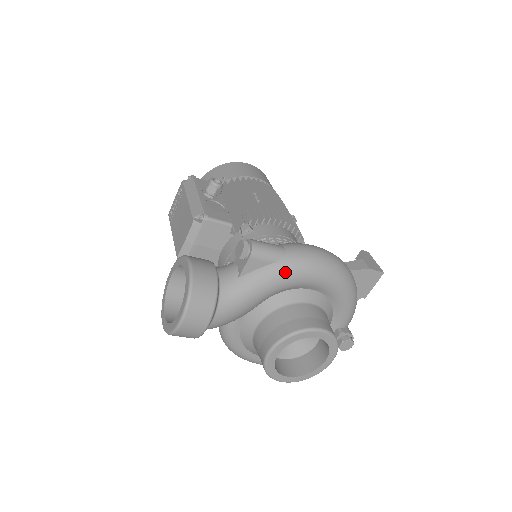
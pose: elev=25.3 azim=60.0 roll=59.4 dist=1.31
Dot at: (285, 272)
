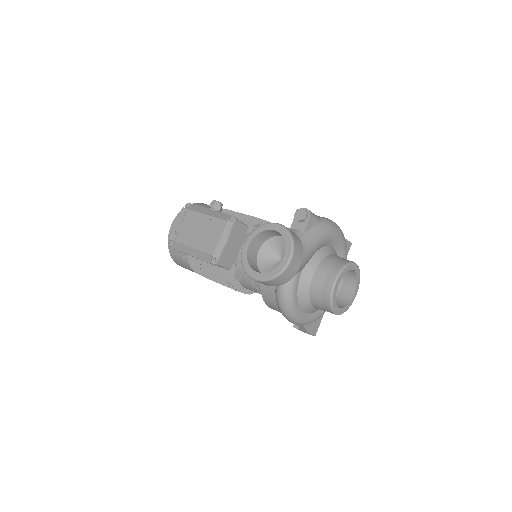
Dot at: (326, 229)
